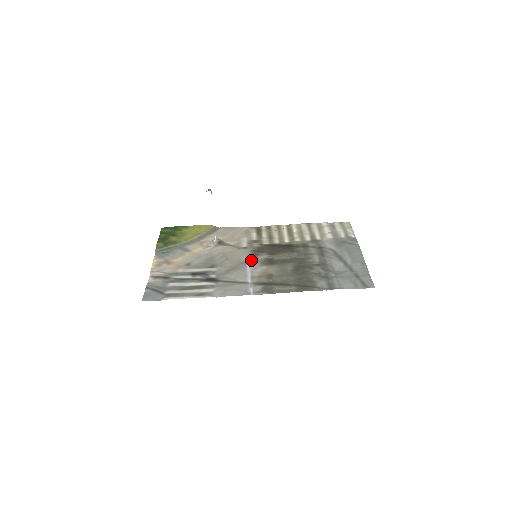
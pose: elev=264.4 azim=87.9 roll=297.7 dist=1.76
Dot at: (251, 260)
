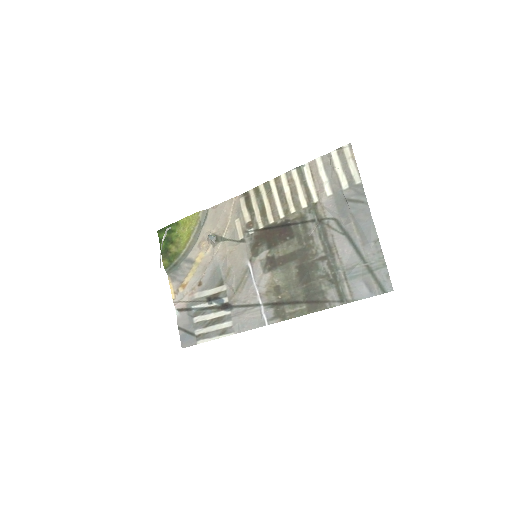
Dot at: (253, 265)
